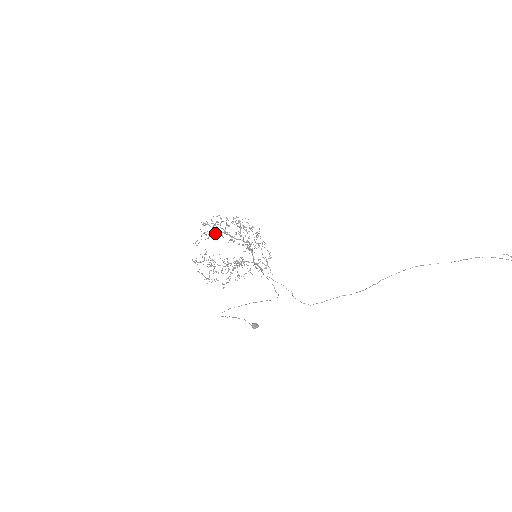
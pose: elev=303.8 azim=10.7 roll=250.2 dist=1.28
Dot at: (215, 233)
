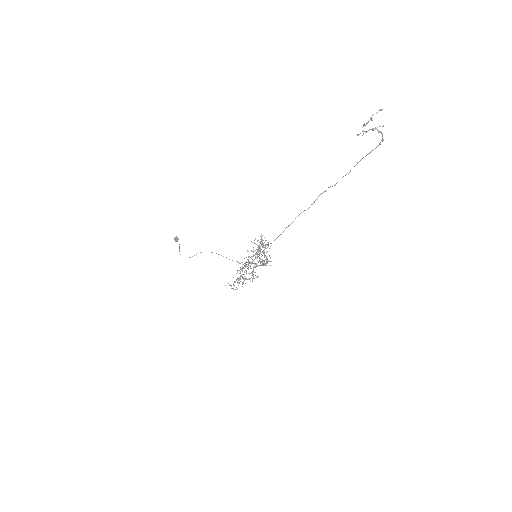
Dot at: occluded
